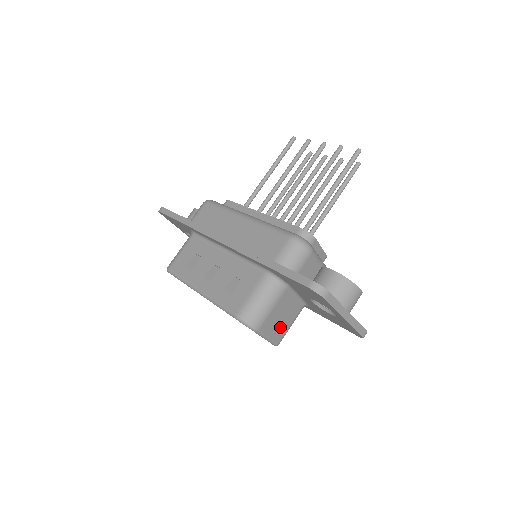
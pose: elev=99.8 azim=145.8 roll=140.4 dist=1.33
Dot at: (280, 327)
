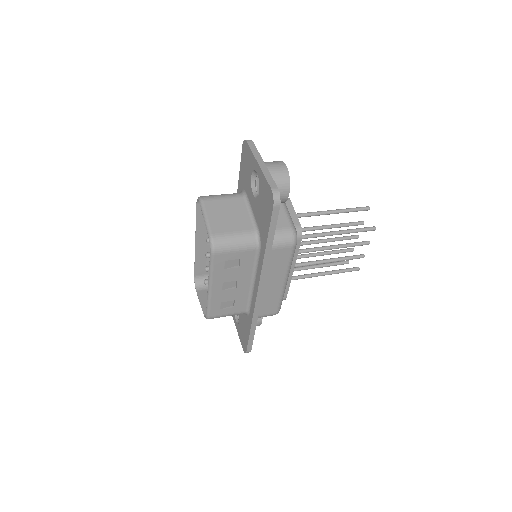
Dot at: (222, 222)
